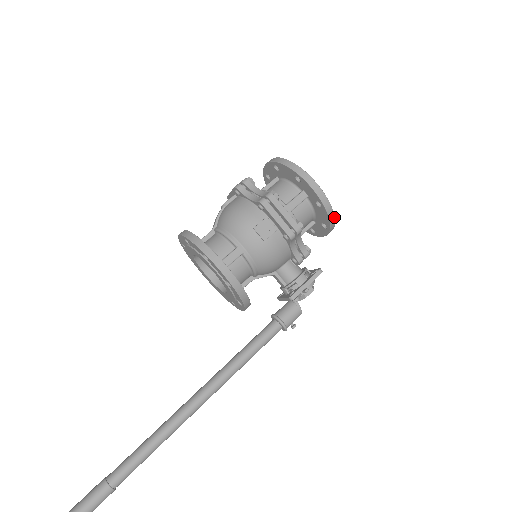
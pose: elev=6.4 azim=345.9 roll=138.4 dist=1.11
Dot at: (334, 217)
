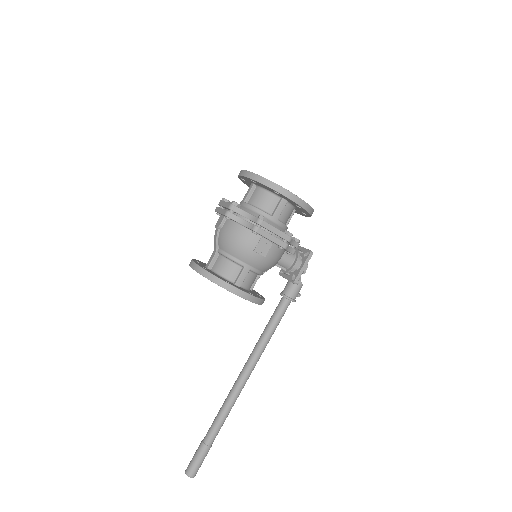
Dot at: (313, 210)
